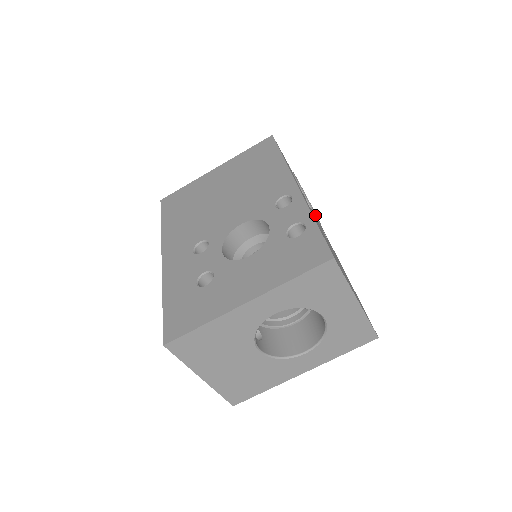
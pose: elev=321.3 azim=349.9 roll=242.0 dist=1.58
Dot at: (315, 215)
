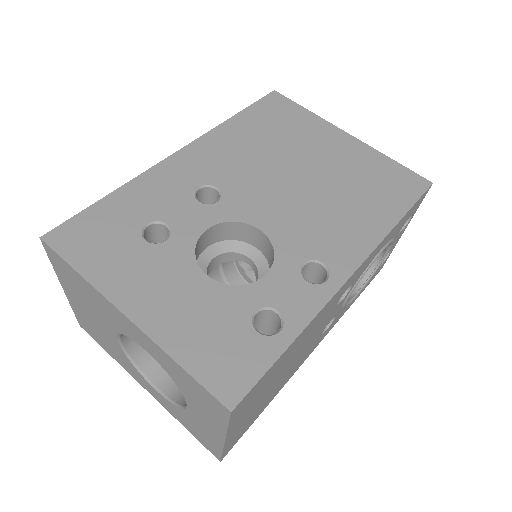
Dot at: (345, 302)
